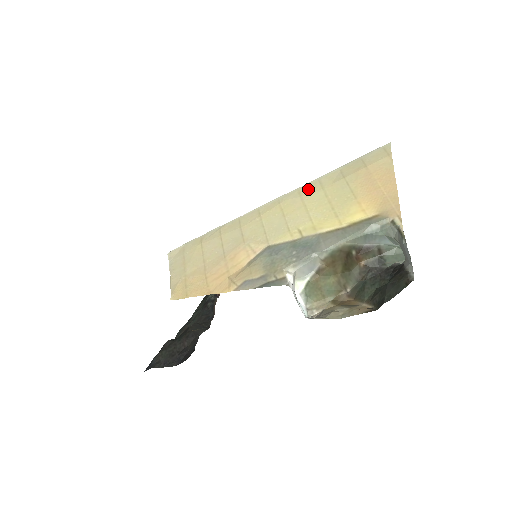
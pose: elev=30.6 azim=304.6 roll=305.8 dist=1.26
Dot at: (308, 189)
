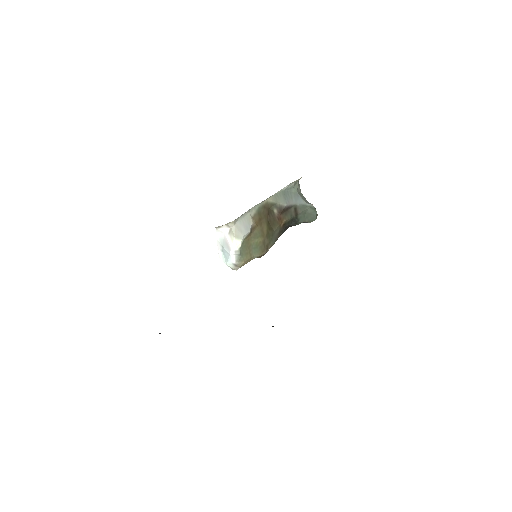
Dot at: occluded
